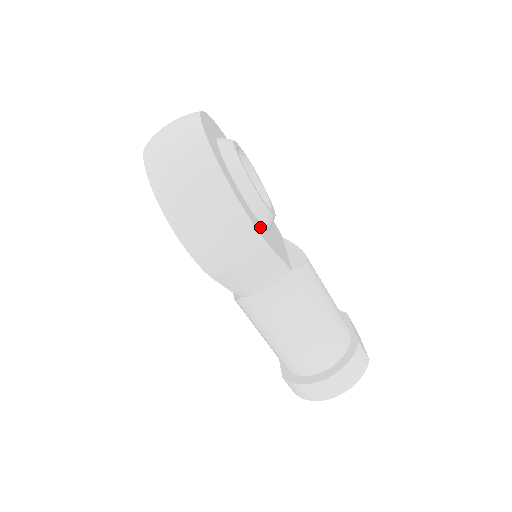
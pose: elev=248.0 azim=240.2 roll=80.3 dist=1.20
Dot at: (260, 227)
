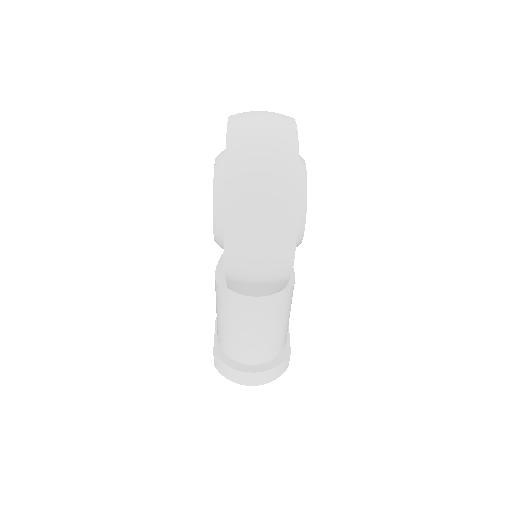
Dot at: occluded
